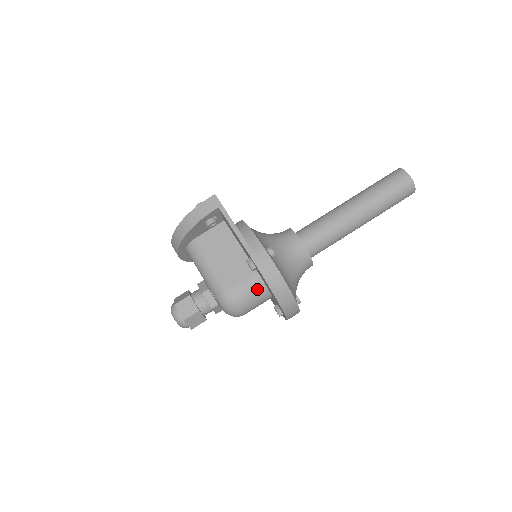
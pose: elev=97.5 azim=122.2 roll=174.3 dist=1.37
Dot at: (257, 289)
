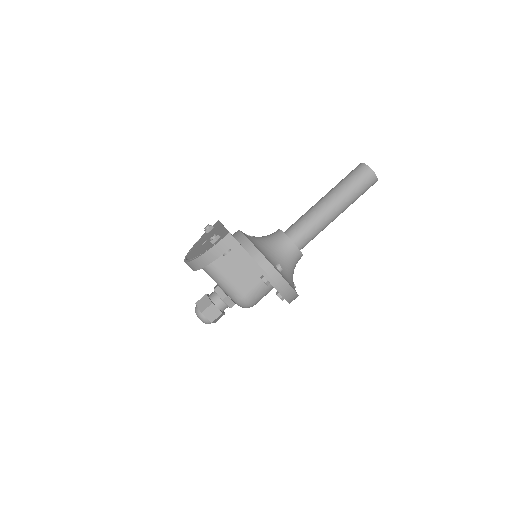
Dot at: (266, 290)
